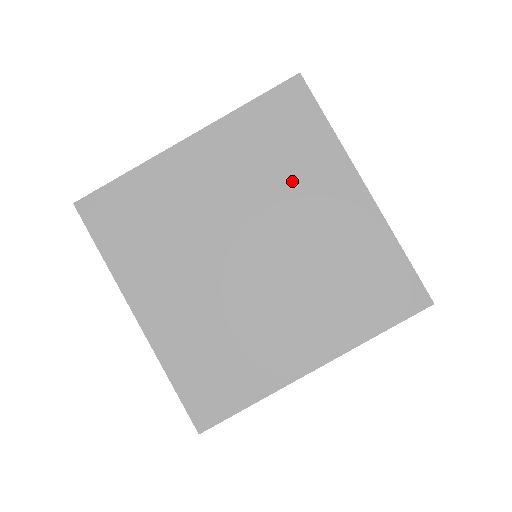
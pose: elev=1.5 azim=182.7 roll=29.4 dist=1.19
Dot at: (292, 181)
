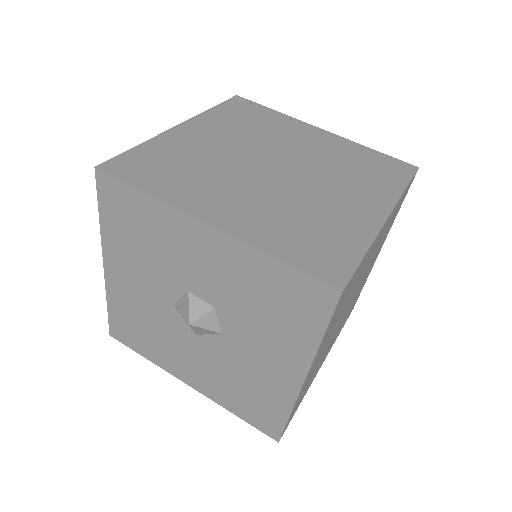
Dot at: (348, 178)
